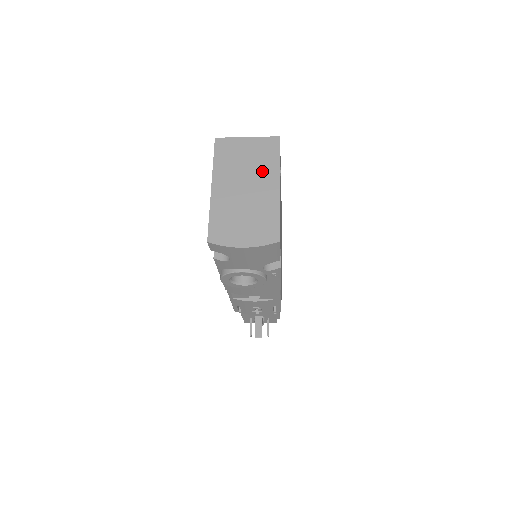
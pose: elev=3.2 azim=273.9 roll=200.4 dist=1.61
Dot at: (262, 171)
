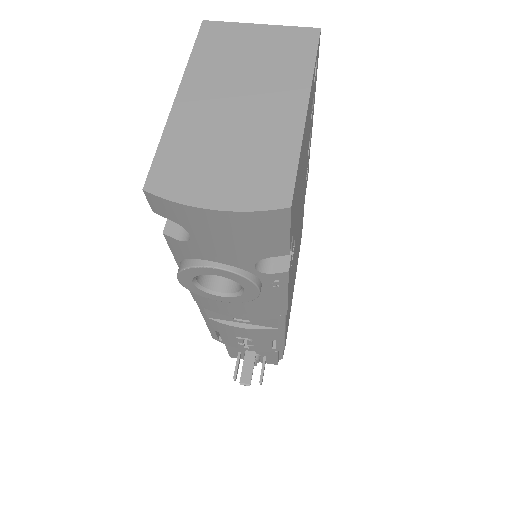
Dot at: (278, 78)
